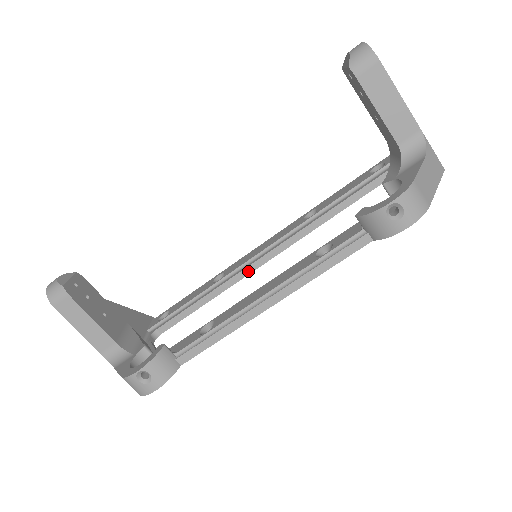
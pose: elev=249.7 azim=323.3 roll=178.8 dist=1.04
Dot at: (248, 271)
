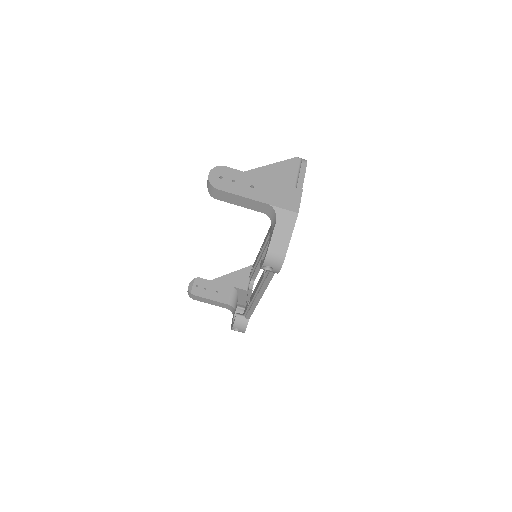
Dot at: occluded
